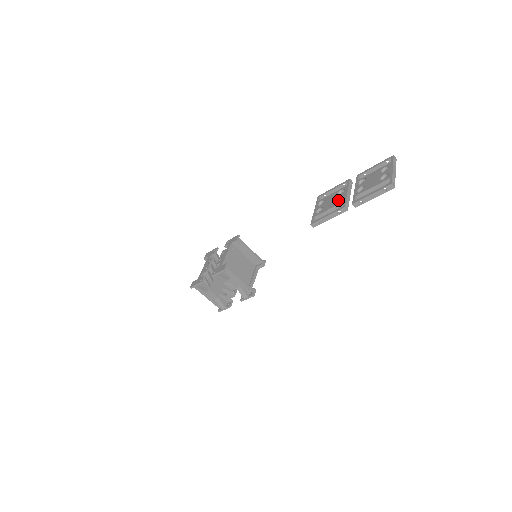
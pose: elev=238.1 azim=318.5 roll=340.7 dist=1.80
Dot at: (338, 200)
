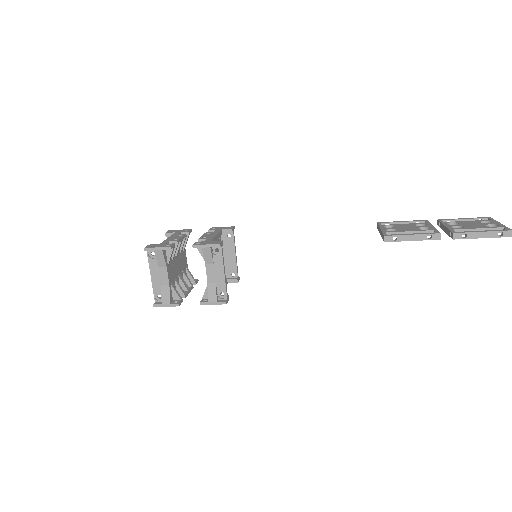
Dot at: (419, 229)
